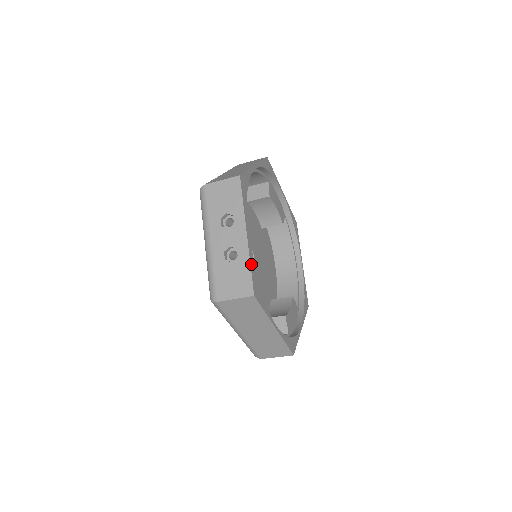
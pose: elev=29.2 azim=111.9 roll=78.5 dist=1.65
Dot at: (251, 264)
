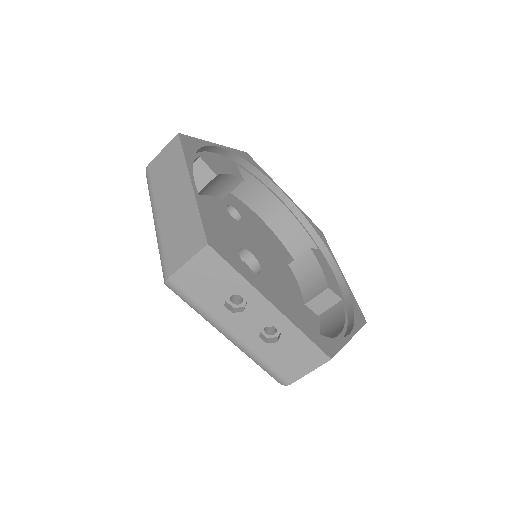
Dot at: (201, 141)
